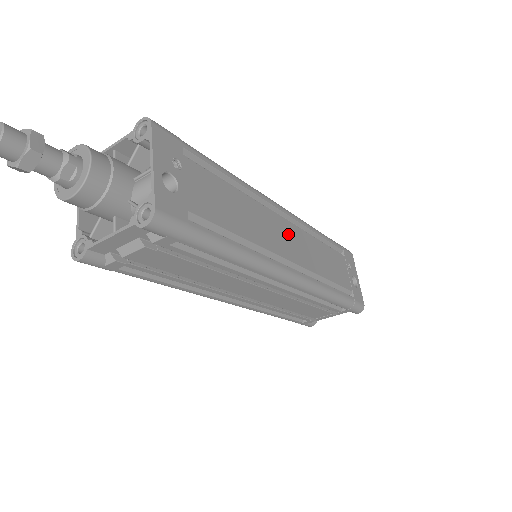
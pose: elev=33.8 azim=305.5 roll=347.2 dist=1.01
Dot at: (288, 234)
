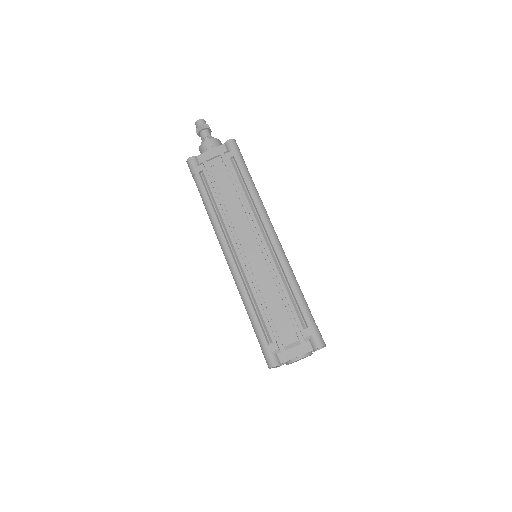
Dot at: occluded
